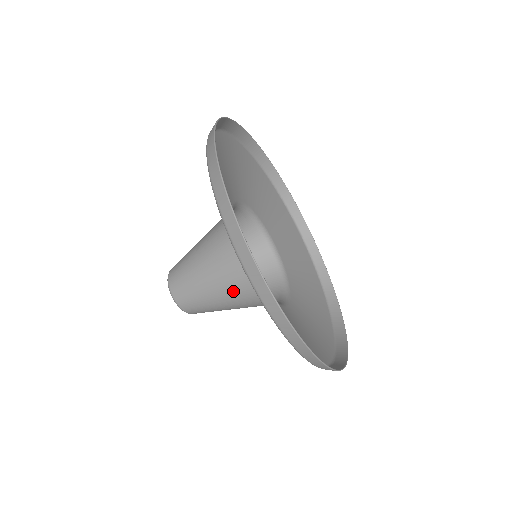
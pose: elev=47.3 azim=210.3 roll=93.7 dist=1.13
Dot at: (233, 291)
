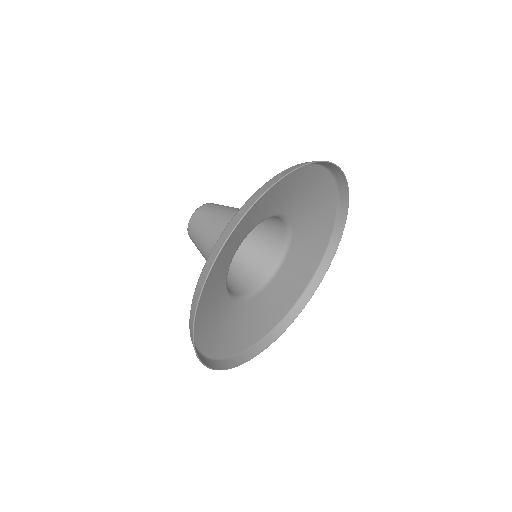
Dot at: occluded
